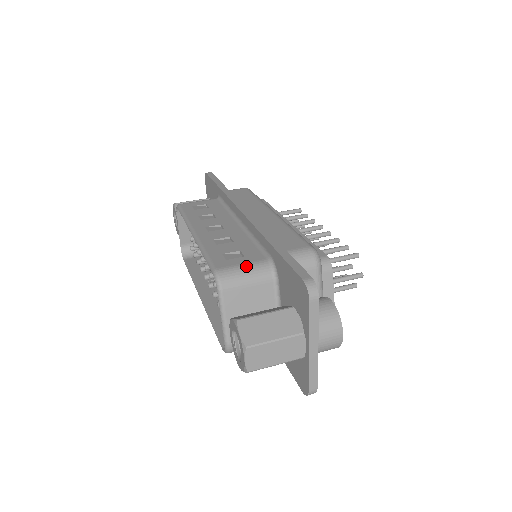
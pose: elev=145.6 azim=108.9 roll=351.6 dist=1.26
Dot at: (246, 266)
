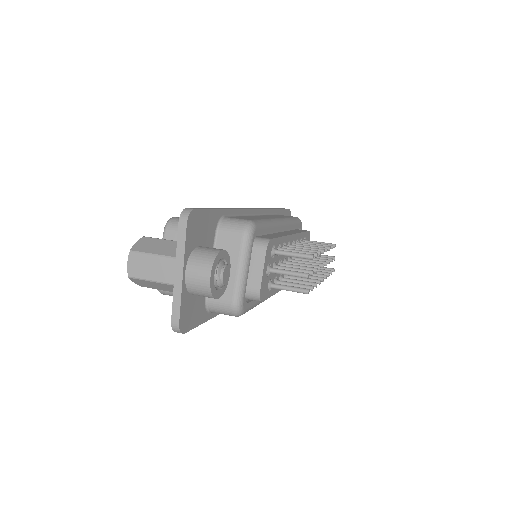
Dot at: occluded
